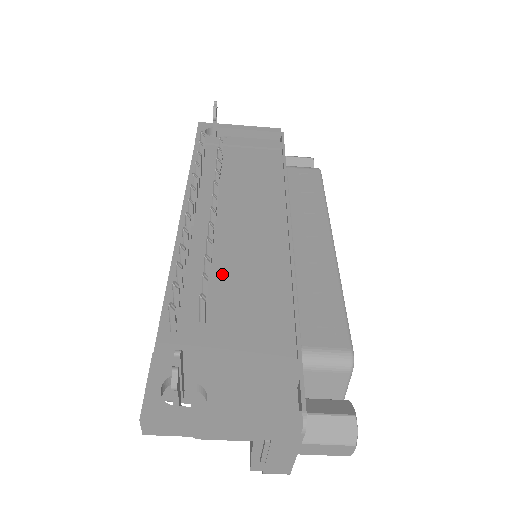
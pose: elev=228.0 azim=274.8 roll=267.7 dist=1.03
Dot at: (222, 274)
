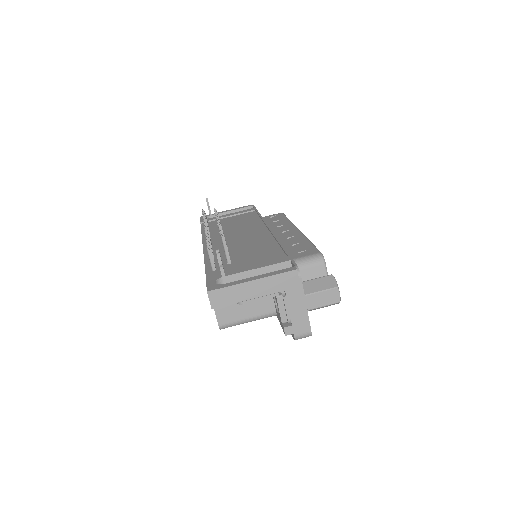
Dot at: (235, 250)
